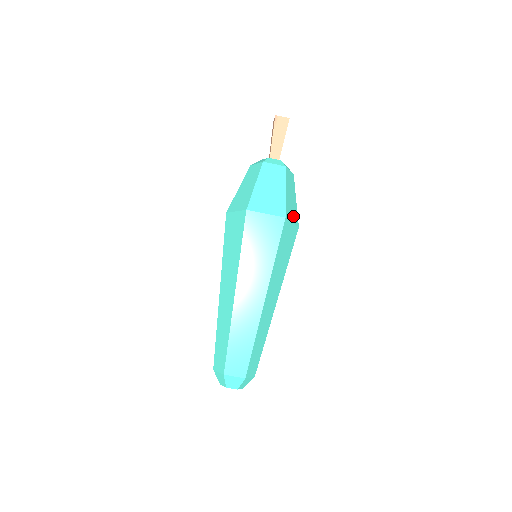
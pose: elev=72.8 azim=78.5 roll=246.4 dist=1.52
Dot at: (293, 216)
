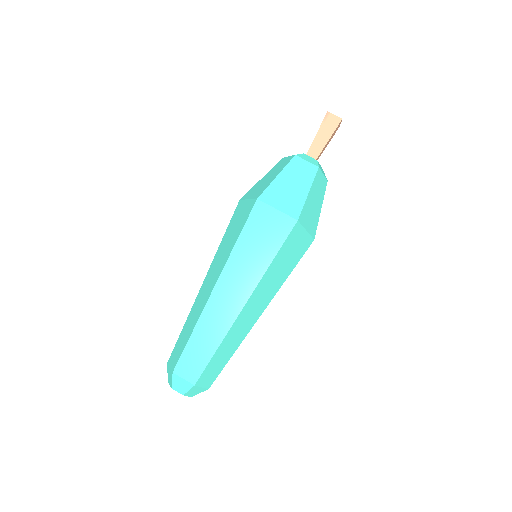
Dot at: (310, 224)
